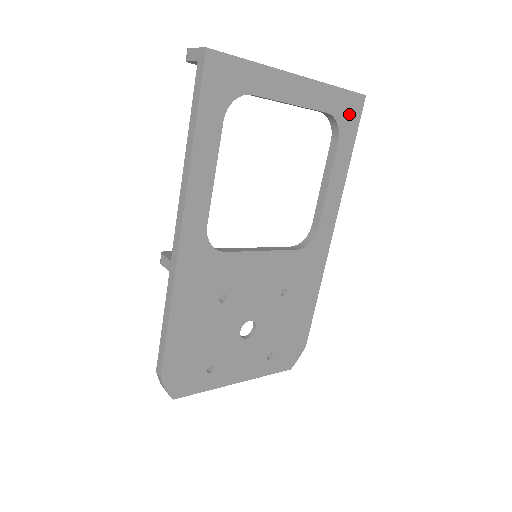
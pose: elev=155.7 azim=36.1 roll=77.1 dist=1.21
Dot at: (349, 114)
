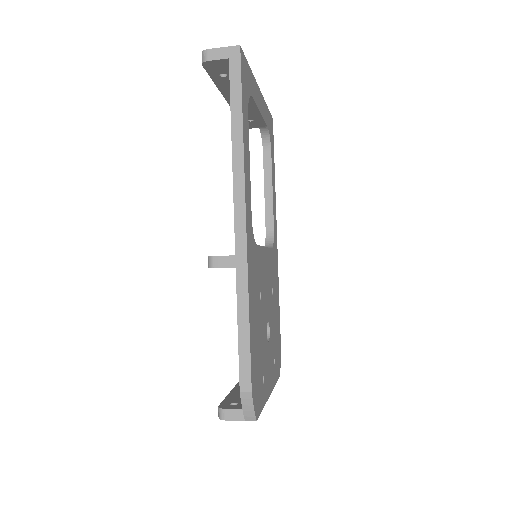
Dot at: (271, 131)
